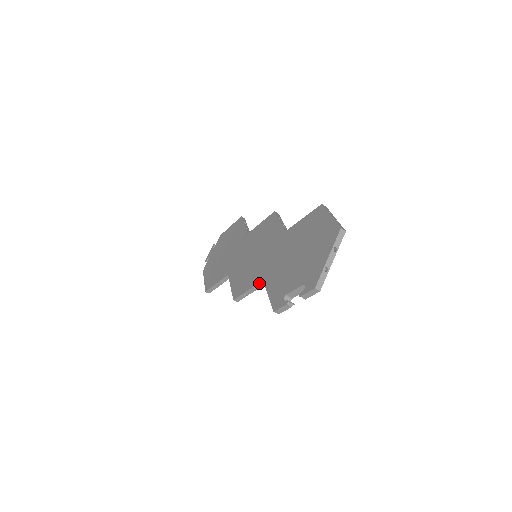
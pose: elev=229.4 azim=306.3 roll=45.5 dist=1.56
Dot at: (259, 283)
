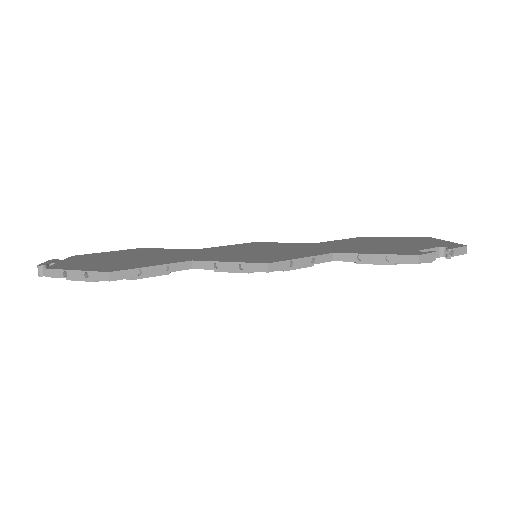
Dot at: (325, 255)
